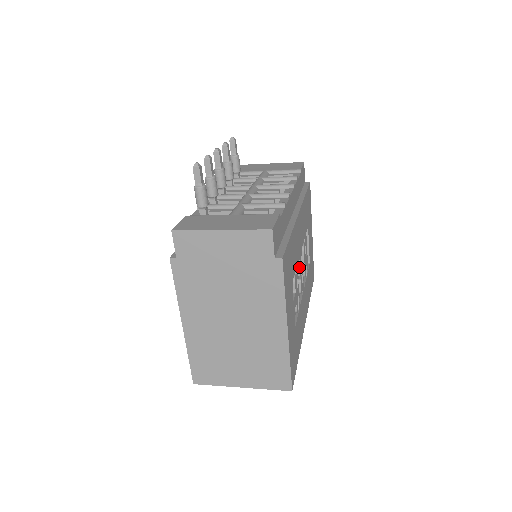
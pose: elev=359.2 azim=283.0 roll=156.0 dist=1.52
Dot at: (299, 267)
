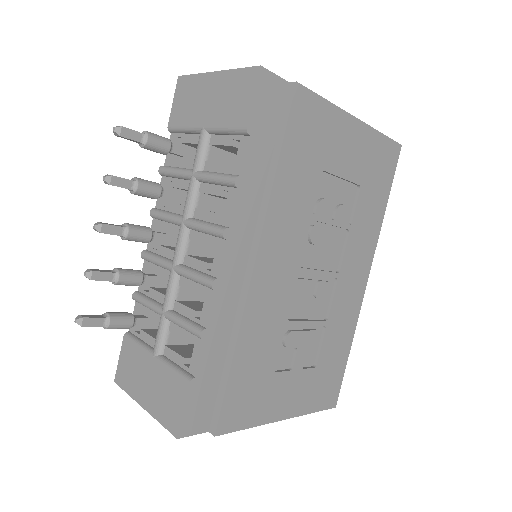
Dot at: (301, 297)
